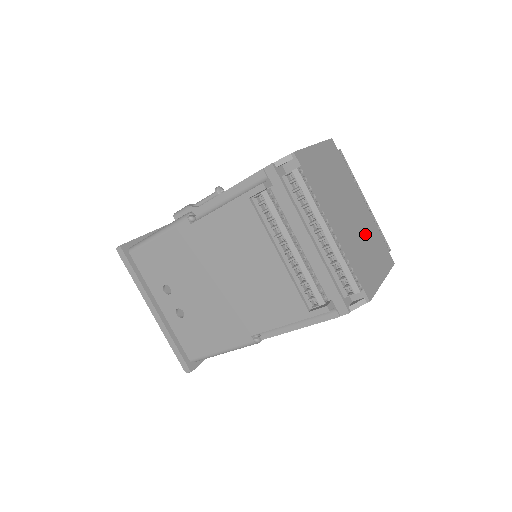
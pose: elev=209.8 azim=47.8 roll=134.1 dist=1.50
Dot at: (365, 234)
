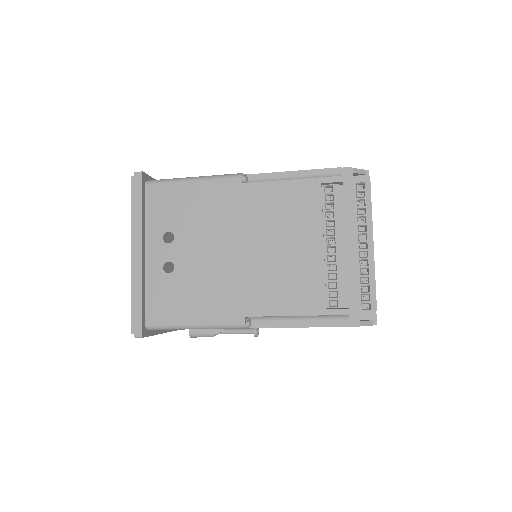
Dot at: occluded
